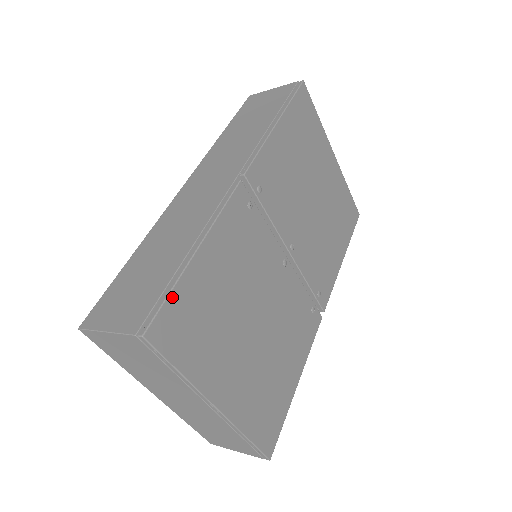
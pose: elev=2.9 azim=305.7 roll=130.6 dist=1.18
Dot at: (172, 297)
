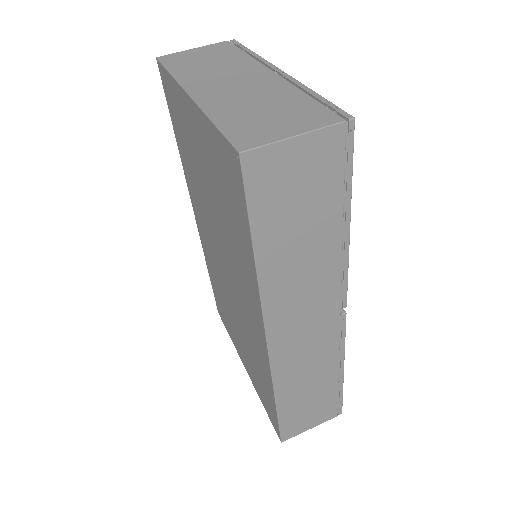
Dot at: (341, 392)
